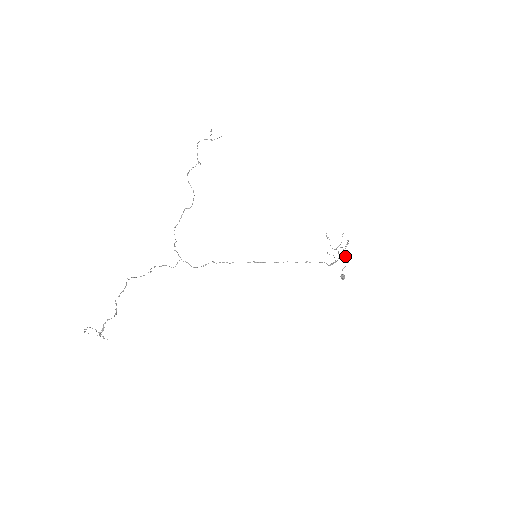
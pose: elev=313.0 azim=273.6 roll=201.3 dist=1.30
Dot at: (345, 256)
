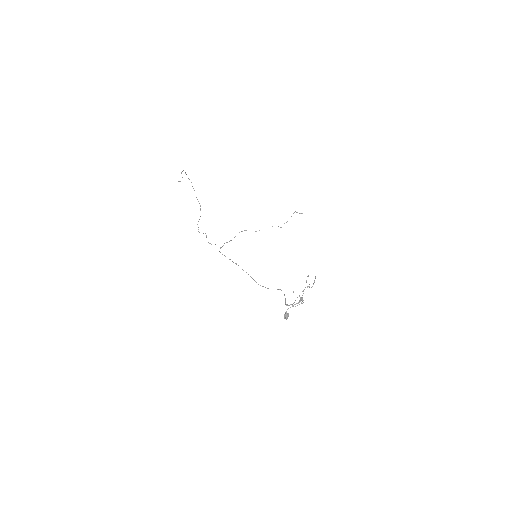
Dot at: occluded
